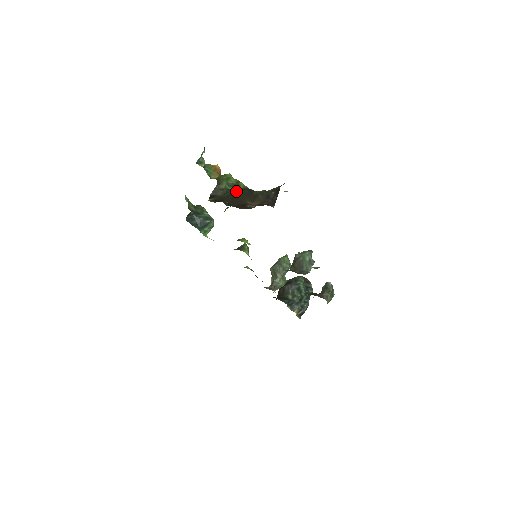
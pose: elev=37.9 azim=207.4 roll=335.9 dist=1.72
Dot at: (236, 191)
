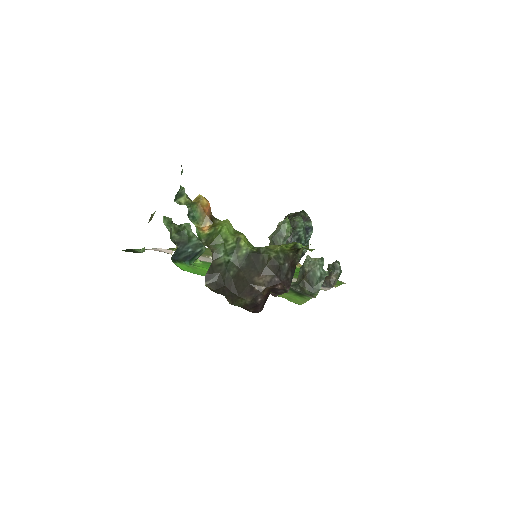
Dot at: (238, 263)
